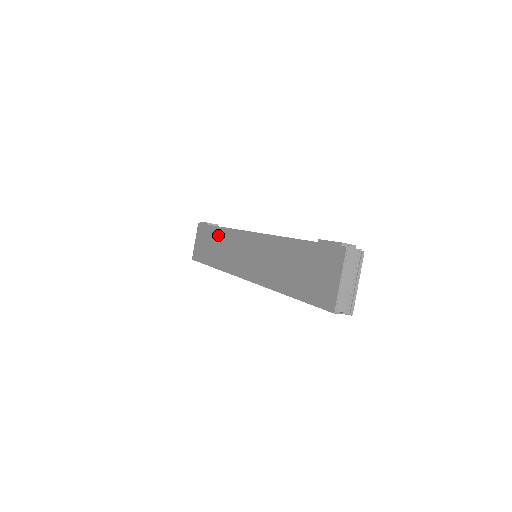
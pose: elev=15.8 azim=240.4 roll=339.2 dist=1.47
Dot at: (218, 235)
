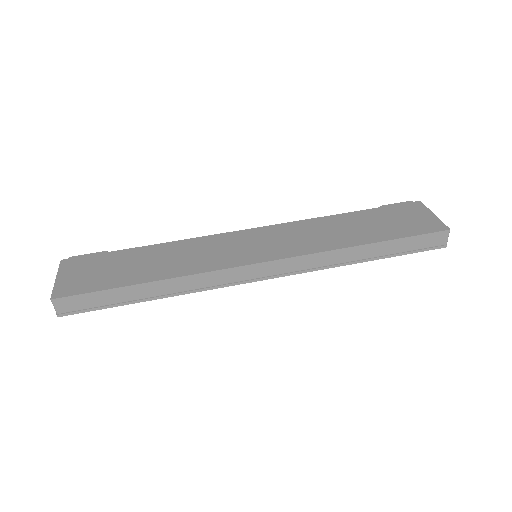
Dot at: (154, 251)
